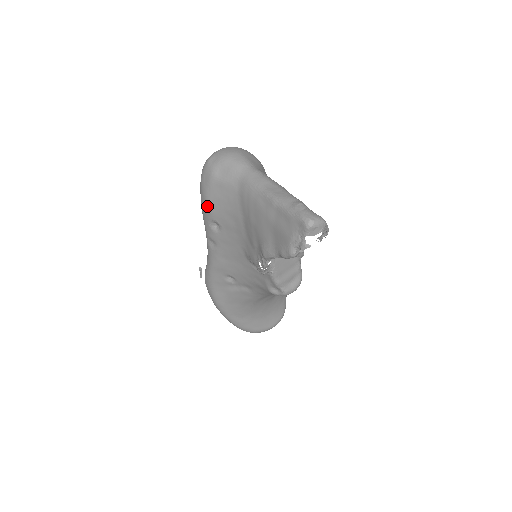
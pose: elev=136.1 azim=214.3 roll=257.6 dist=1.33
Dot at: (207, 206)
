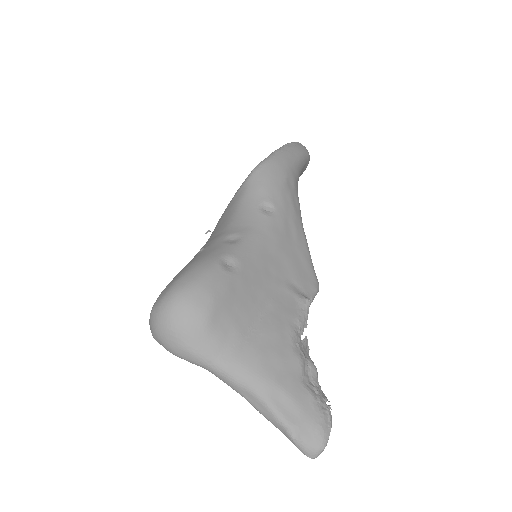
Dot at: occluded
